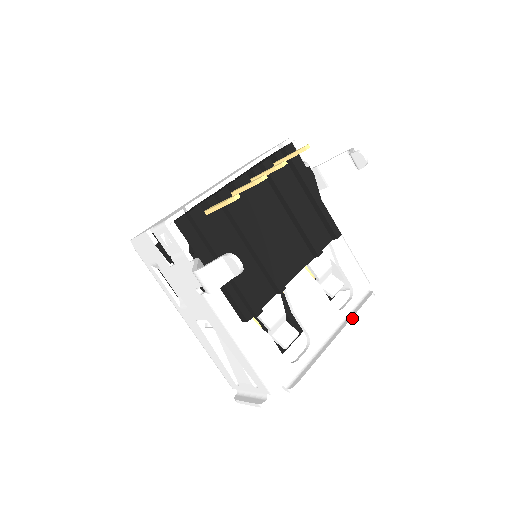
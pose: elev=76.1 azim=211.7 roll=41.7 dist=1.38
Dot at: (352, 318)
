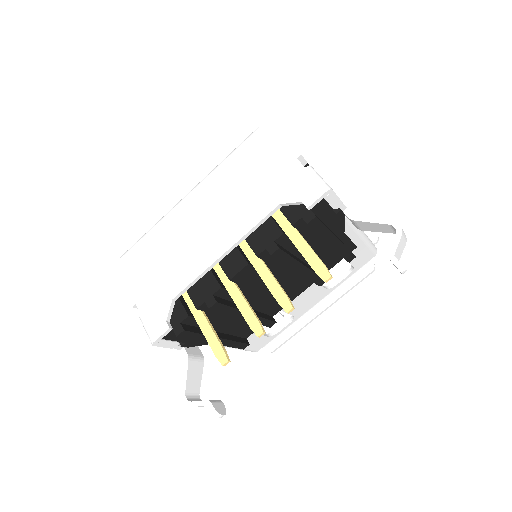
Dot at: (341, 296)
